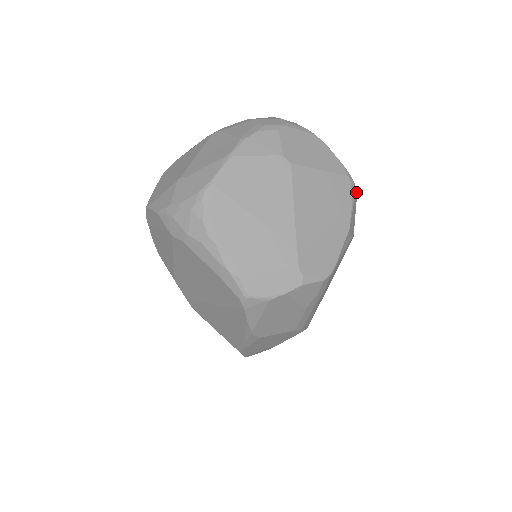
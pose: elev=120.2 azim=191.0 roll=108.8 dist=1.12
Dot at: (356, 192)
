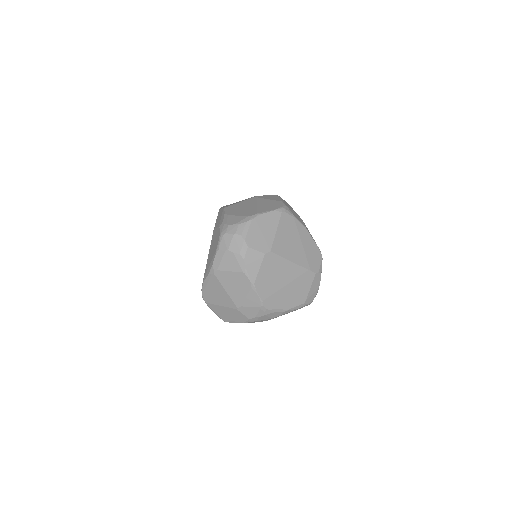
Dot at: (287, 207)
